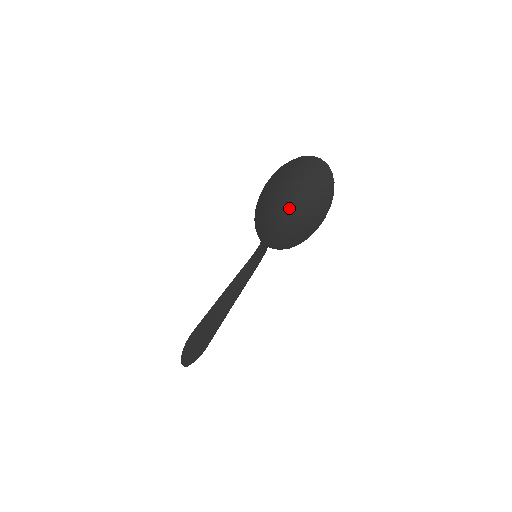
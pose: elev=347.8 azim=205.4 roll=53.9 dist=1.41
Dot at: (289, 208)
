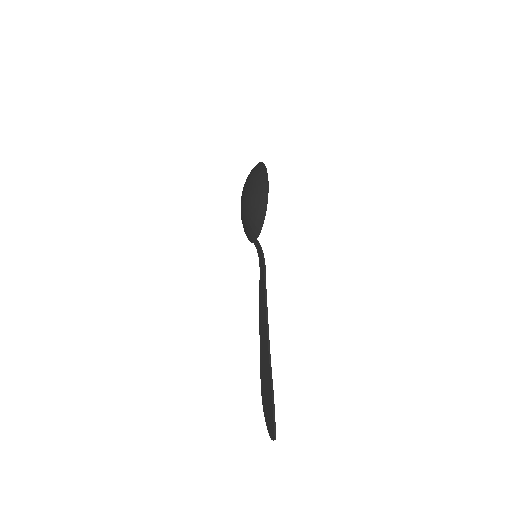
Dot at: (245, 197)
